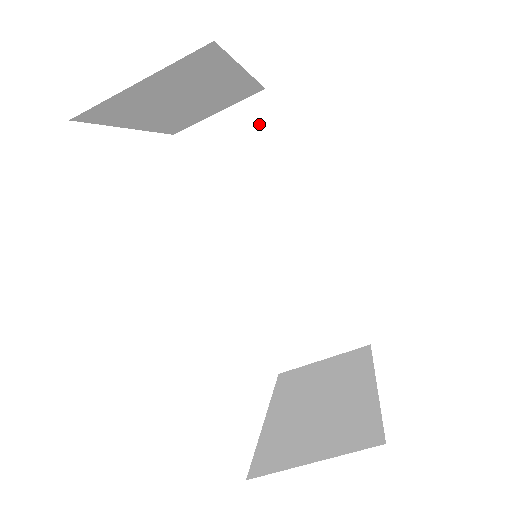
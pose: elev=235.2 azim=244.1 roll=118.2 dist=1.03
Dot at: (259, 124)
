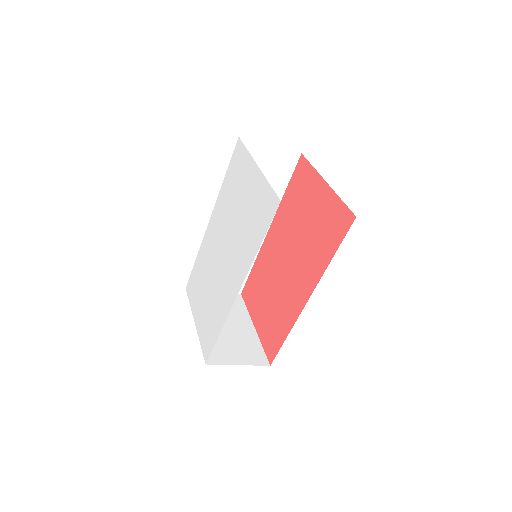
Dot at: (284, 167)
